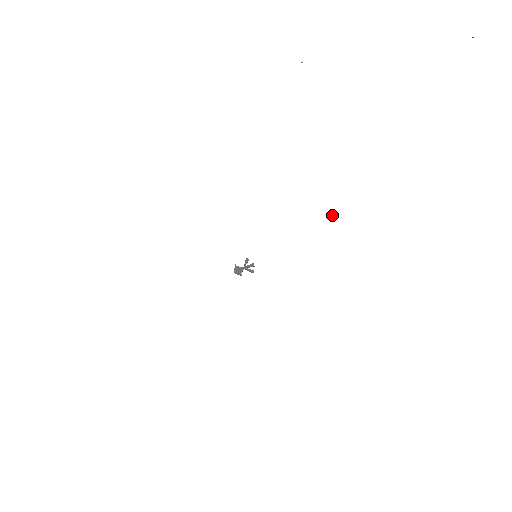
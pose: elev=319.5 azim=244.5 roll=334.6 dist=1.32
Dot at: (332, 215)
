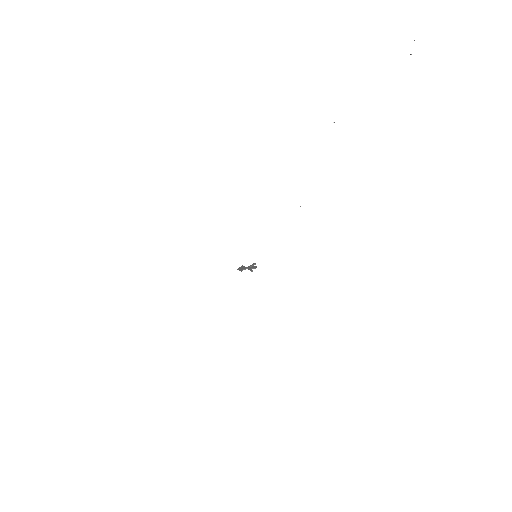
Dot at: occluded
